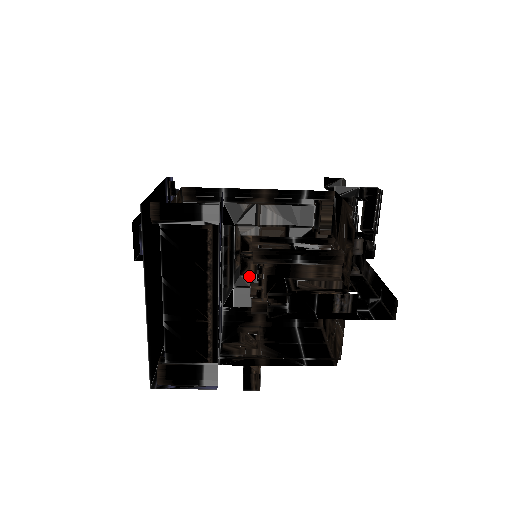
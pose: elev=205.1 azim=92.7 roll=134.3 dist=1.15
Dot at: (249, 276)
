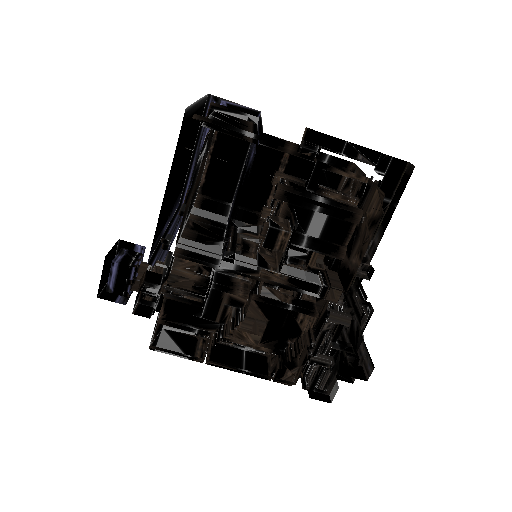
Dot at: occluded
